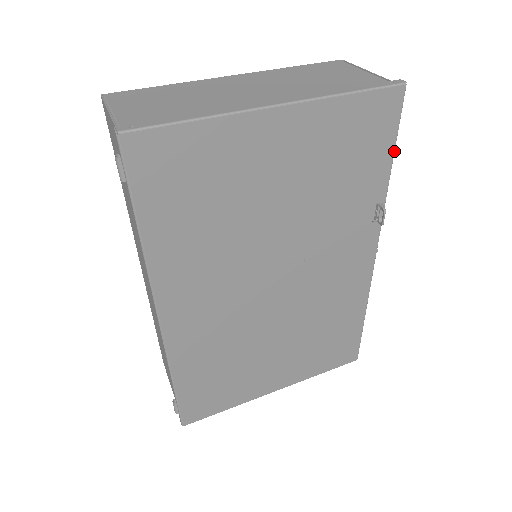
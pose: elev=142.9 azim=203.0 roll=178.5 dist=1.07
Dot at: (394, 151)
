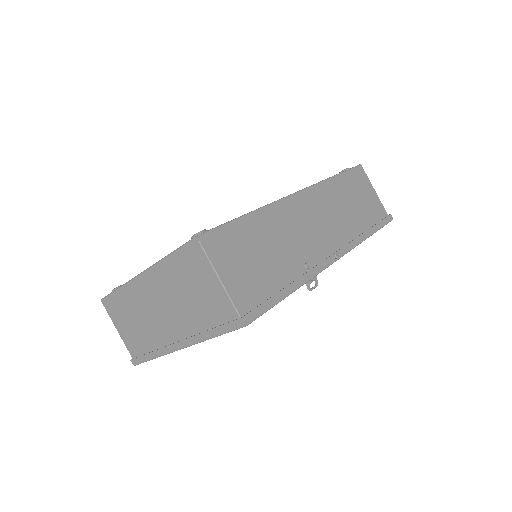
Dot at: occluded
